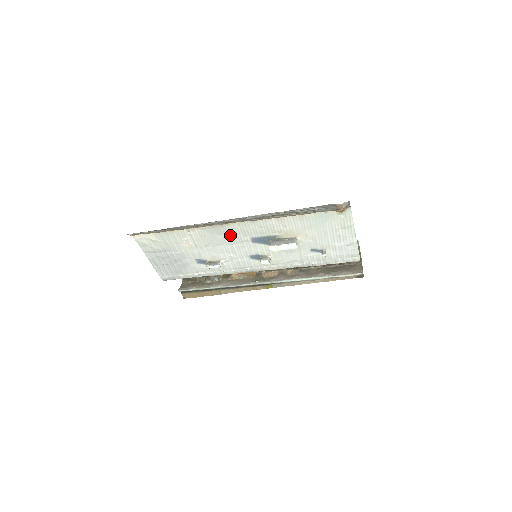
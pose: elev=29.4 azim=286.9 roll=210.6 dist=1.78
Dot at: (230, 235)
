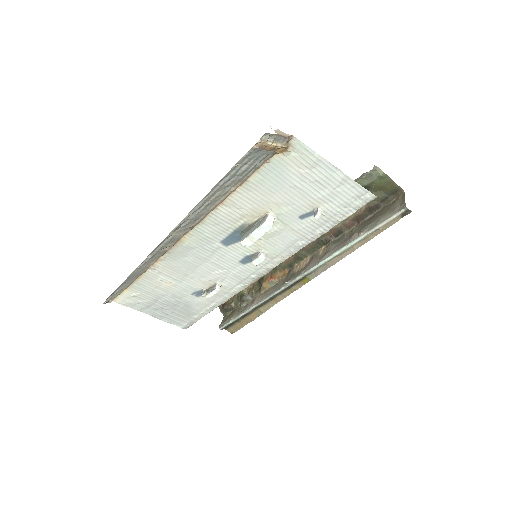
Dot at: (196, 251)
